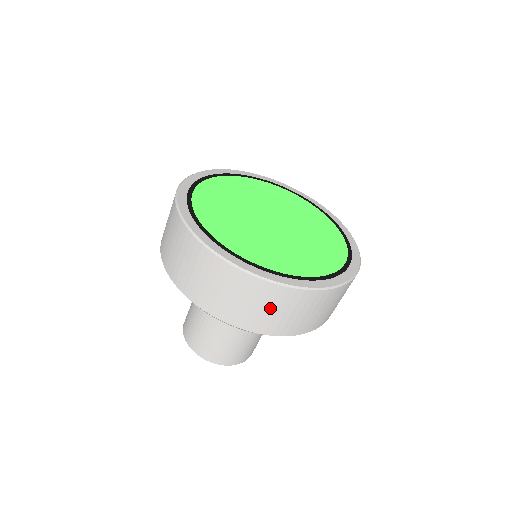
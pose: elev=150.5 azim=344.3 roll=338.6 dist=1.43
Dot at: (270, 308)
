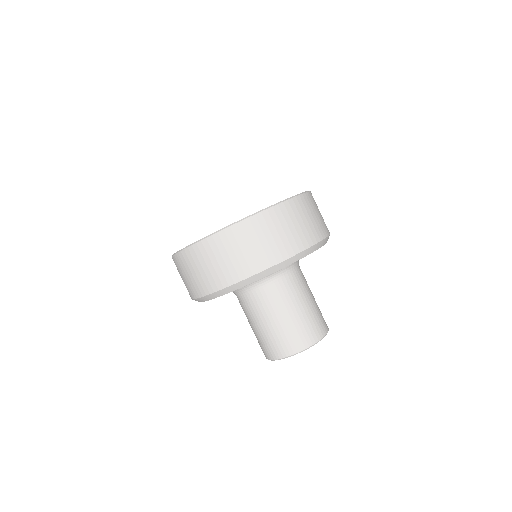
Dot at: (272, 234)
